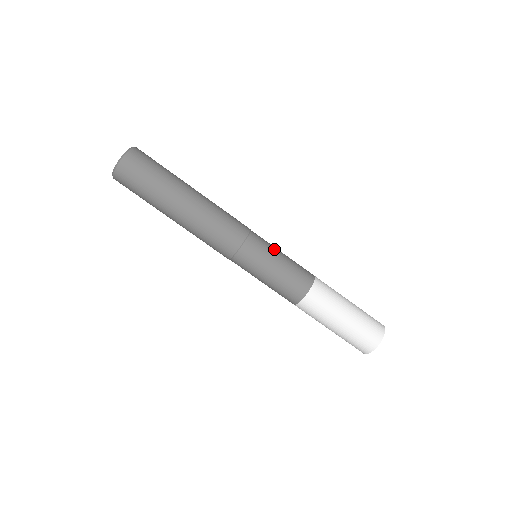
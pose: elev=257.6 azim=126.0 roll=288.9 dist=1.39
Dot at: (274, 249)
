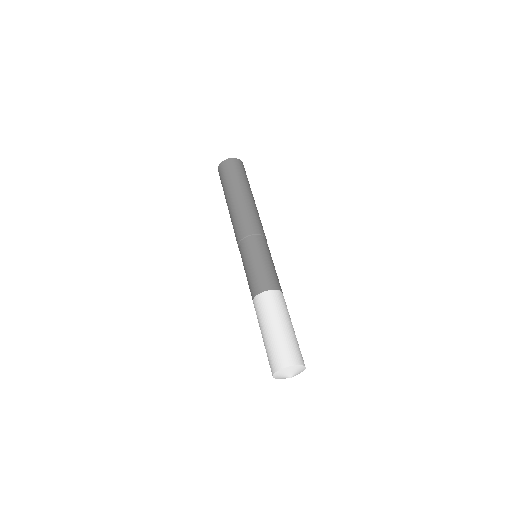
Dot at: (270, 255)
